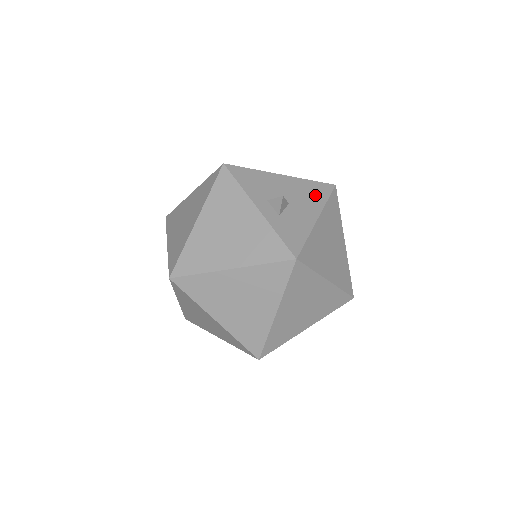
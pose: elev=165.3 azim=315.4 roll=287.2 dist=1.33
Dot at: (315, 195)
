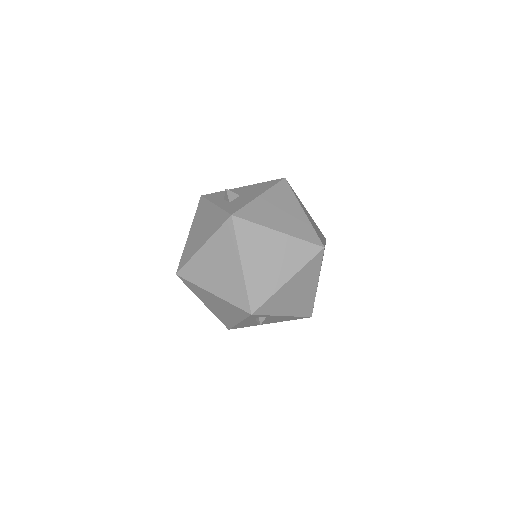
Dot at: (264, 187)
